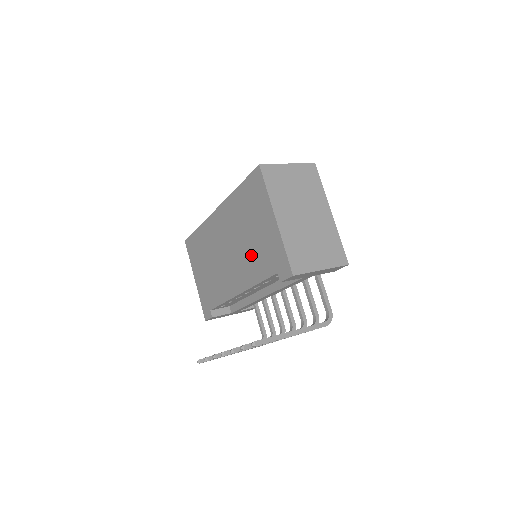
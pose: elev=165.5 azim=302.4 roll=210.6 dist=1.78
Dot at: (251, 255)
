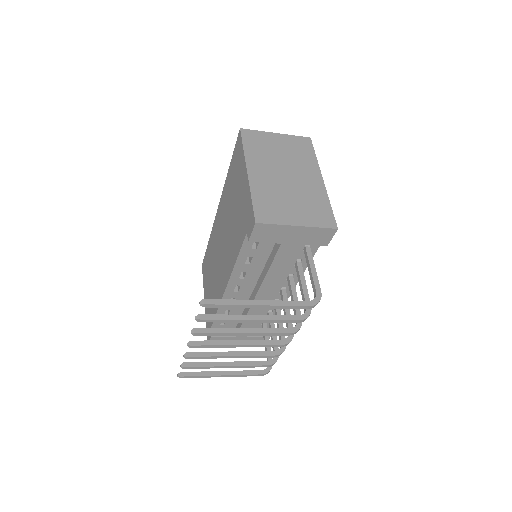
Dot at: (233, 232)
